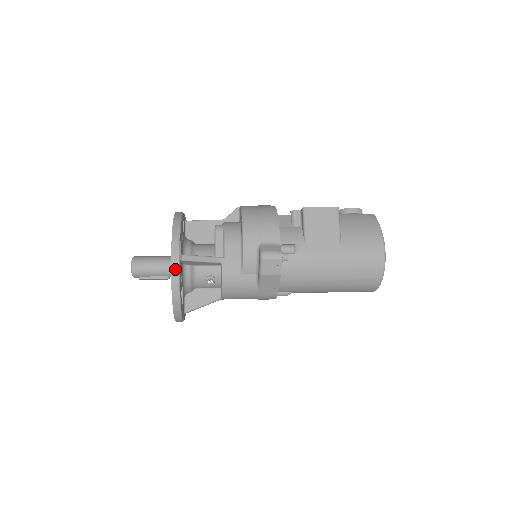
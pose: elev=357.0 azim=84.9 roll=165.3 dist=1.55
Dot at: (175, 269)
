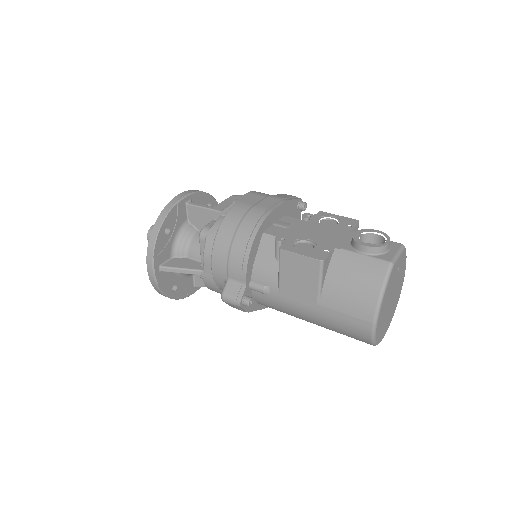
Dot at: (153, 282)
